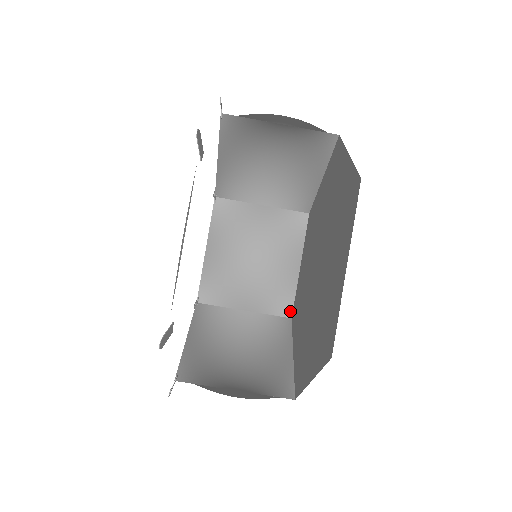
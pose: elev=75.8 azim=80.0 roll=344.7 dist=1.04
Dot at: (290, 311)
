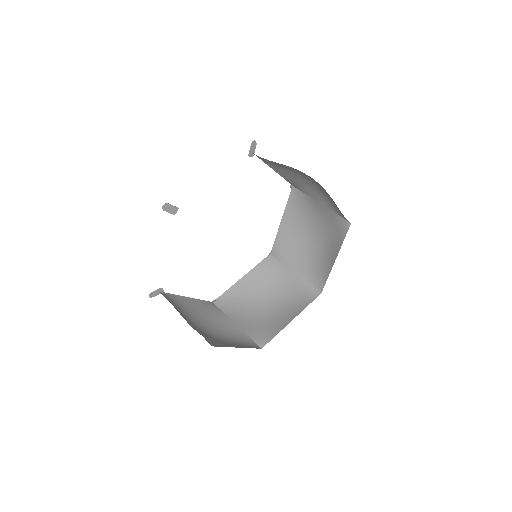
Dot at: (264, 344)
